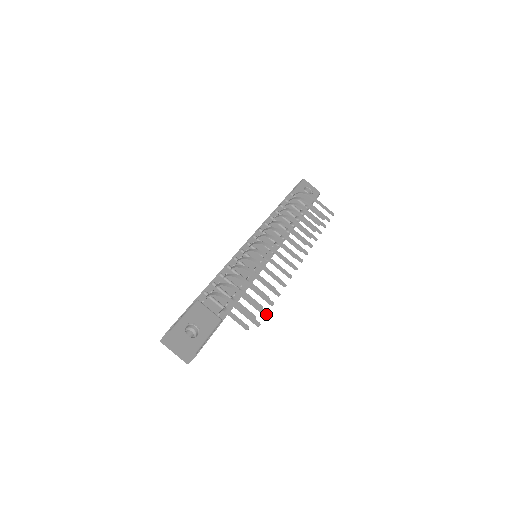
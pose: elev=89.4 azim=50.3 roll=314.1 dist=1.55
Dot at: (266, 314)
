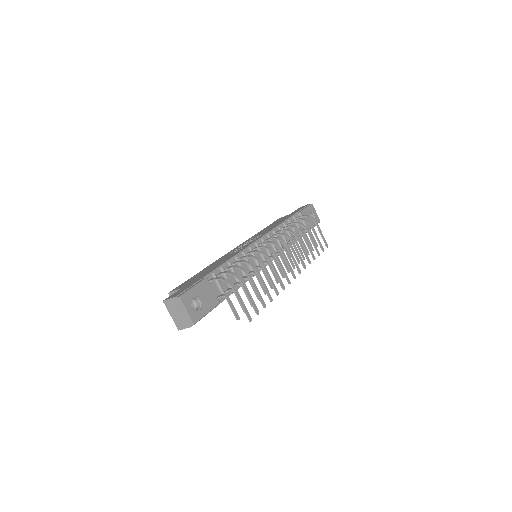
Dot at: (258, 313)
